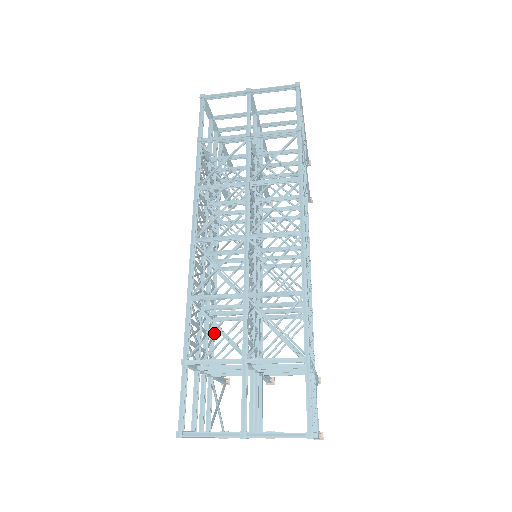
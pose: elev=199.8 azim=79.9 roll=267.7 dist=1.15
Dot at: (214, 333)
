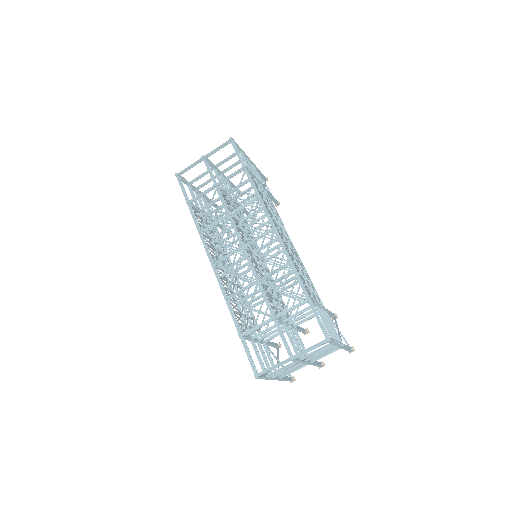
Dot at: (254, 316)
